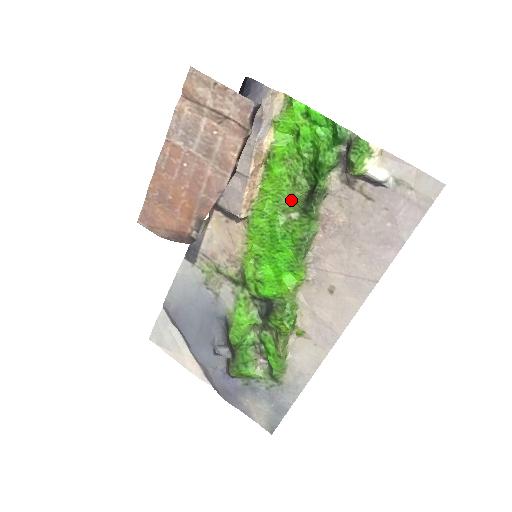
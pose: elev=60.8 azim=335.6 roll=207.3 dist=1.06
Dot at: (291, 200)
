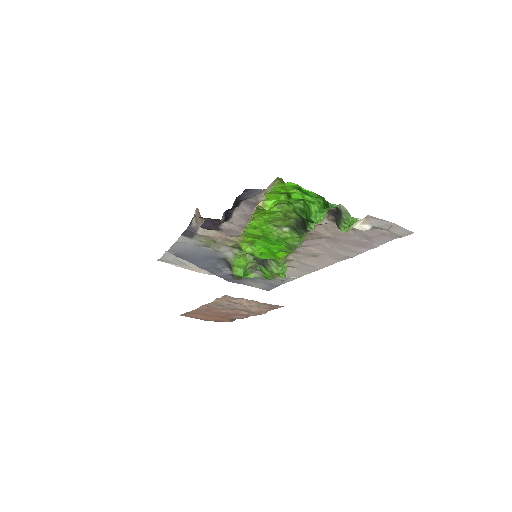
Dot at: (281, 221)
